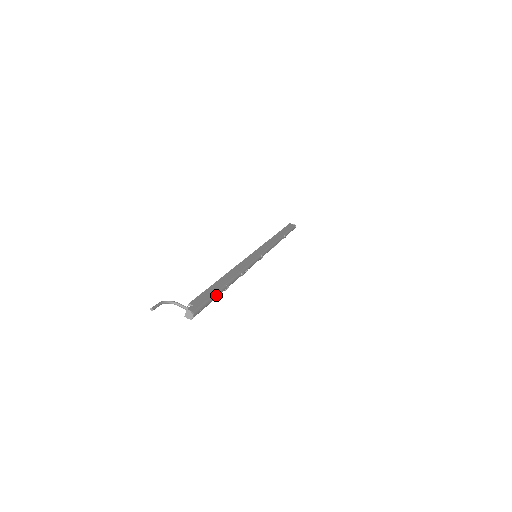
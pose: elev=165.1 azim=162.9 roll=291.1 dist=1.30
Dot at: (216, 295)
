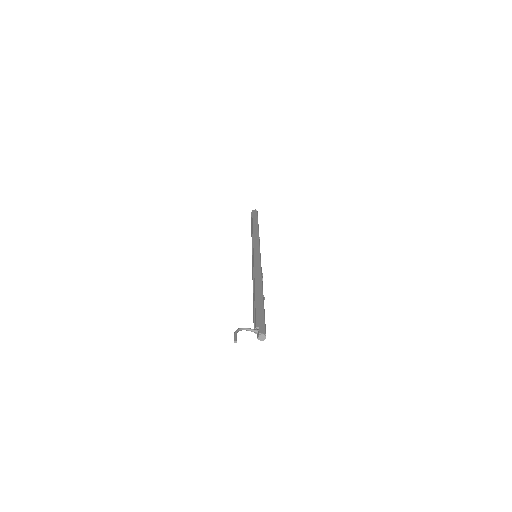
Dot at: (264, 310)
